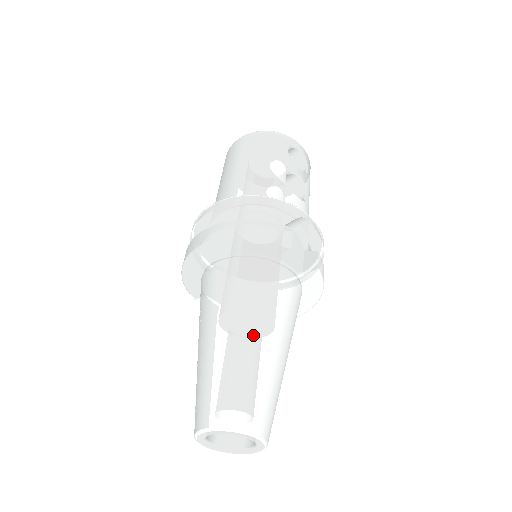
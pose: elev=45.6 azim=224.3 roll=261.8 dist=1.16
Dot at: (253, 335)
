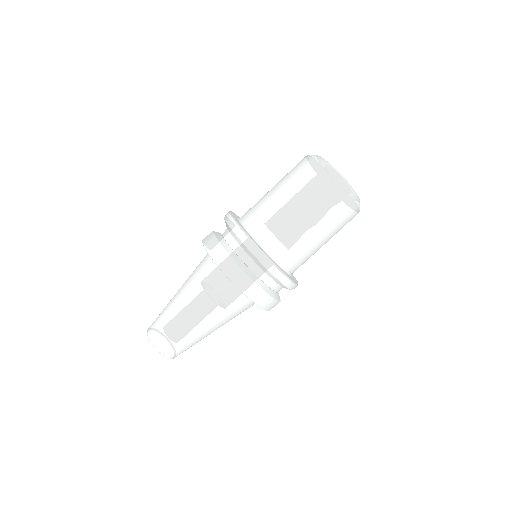
Dot at: (213, 331)
